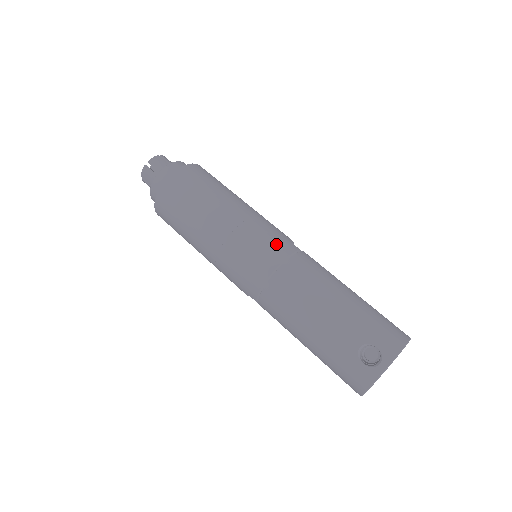
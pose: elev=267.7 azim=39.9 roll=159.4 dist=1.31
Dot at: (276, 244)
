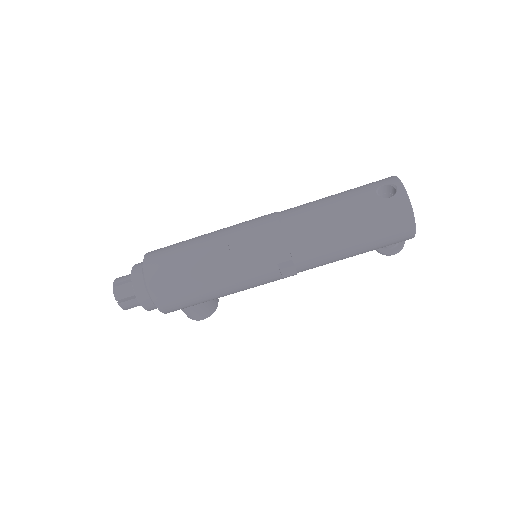
Dot at: (262, 217)
